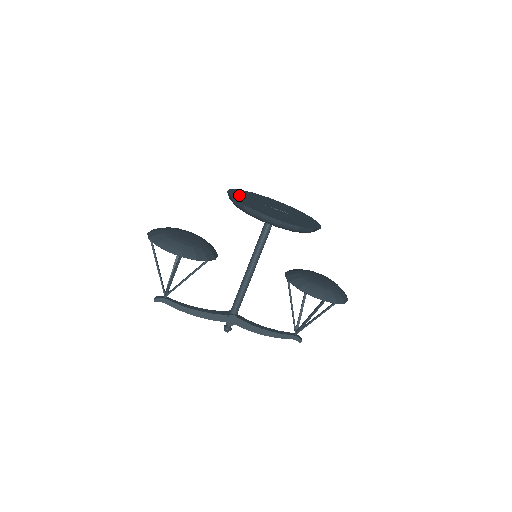
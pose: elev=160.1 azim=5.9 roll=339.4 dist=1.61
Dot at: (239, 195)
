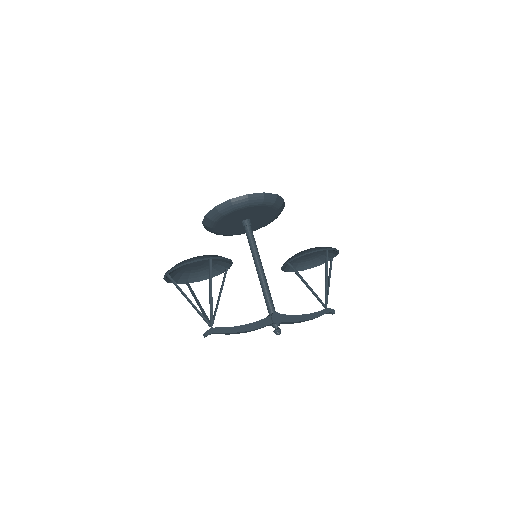
Dot at: occluded
